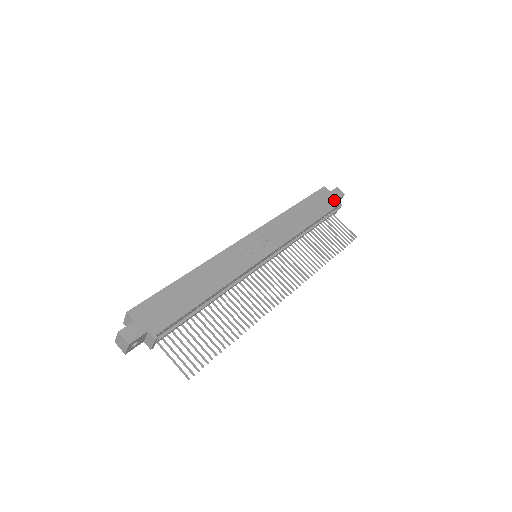
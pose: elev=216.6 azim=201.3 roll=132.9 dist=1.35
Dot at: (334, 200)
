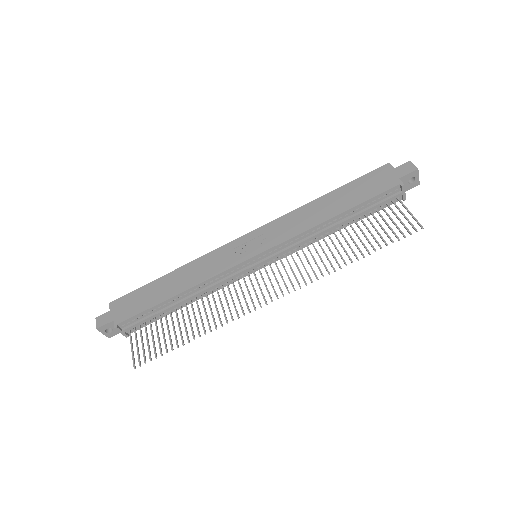
Dot at: (393, 180)
